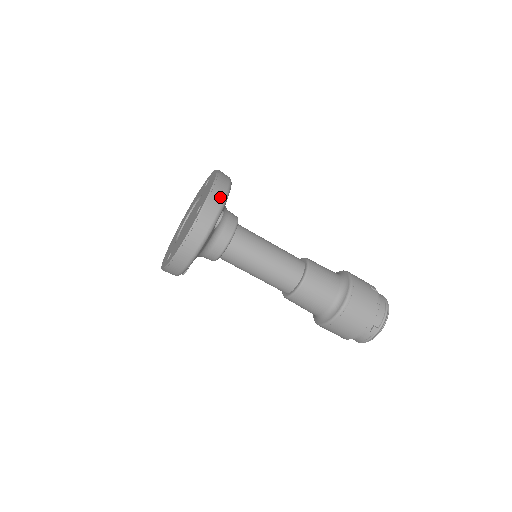
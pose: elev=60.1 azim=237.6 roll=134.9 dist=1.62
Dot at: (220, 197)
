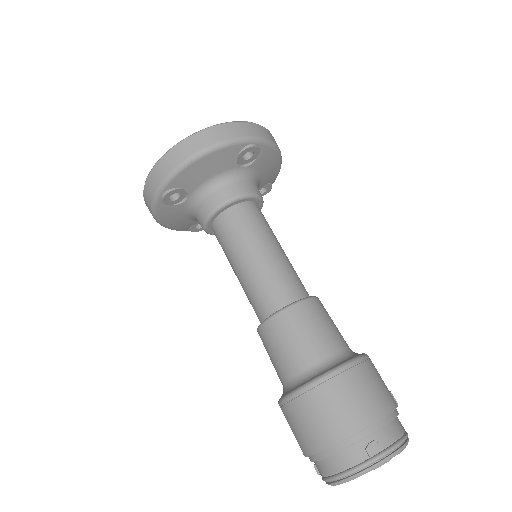
Dot at: (266, 135)
